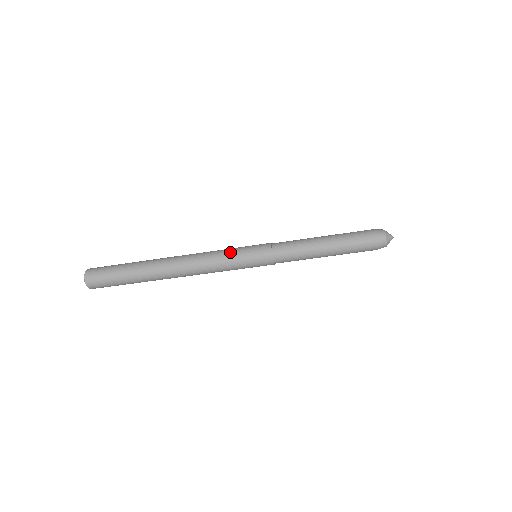
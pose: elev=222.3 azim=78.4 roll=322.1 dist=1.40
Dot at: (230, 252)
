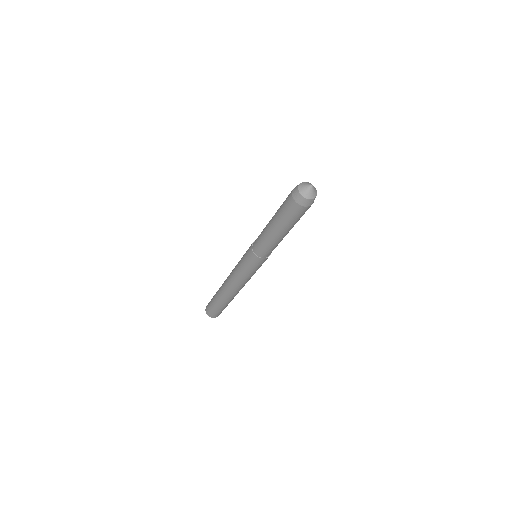
Dot at: (239, 266)
